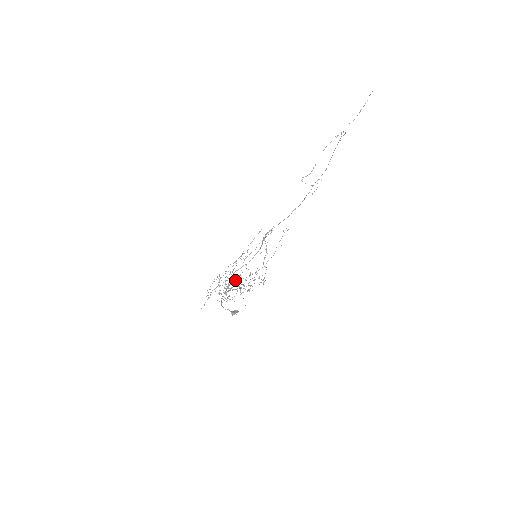
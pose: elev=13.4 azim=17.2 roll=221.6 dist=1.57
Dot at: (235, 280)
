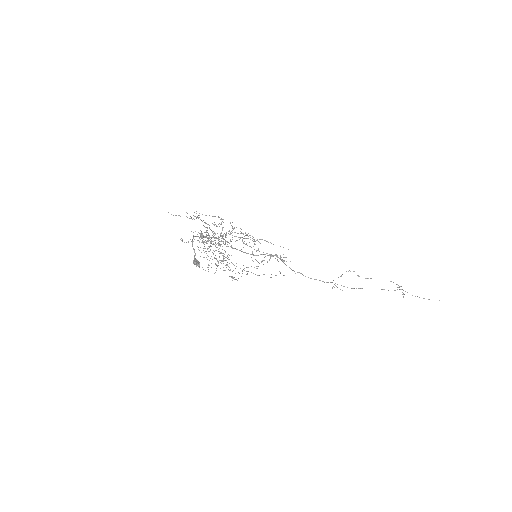
Dot at: occluded
